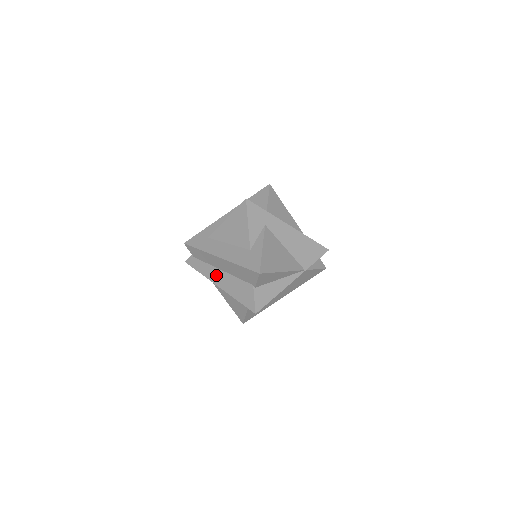
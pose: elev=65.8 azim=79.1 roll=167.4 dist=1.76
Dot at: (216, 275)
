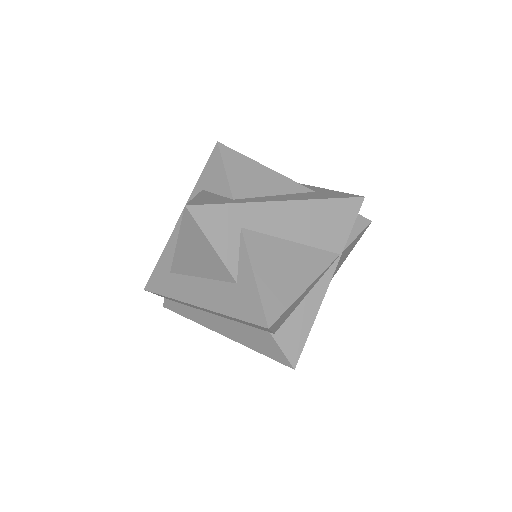
Dot at: (210, 321)
